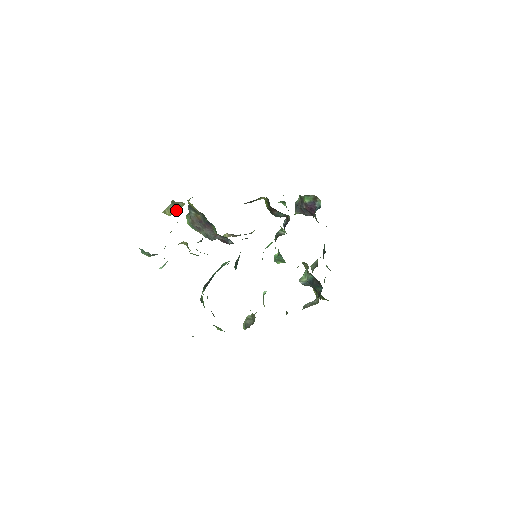
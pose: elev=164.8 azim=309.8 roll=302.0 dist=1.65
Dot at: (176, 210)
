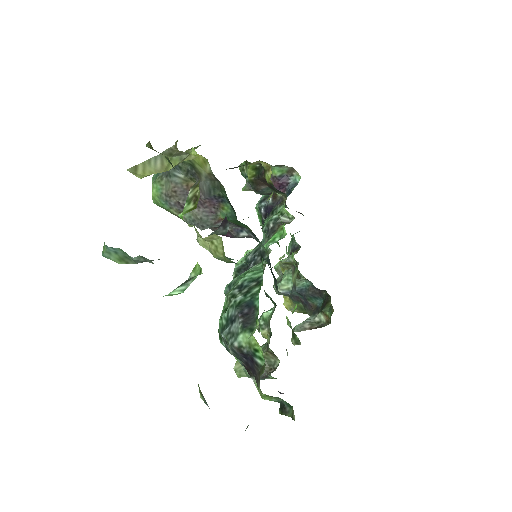
Dot at: (165, 168)
